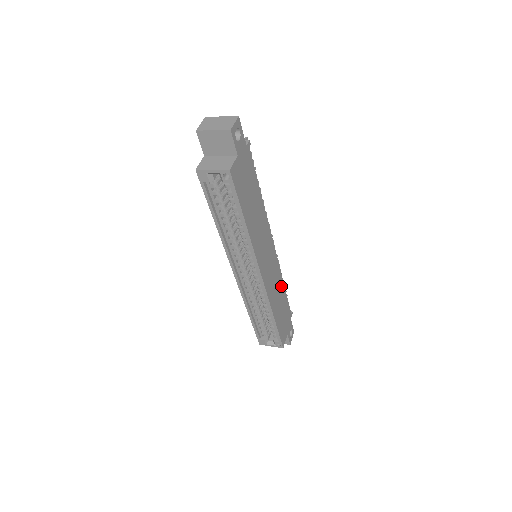
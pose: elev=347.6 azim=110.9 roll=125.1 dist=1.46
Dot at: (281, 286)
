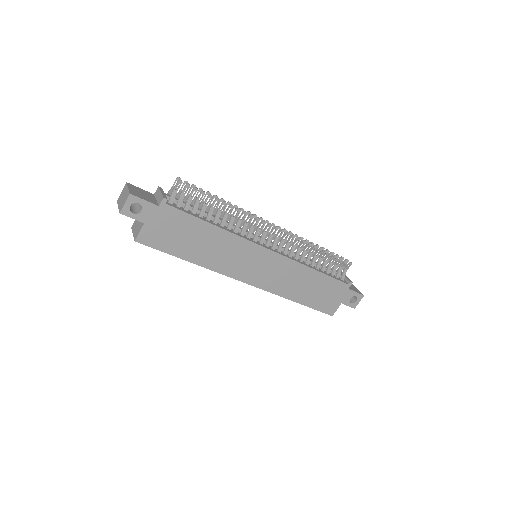
Dot at: (306, 273)
